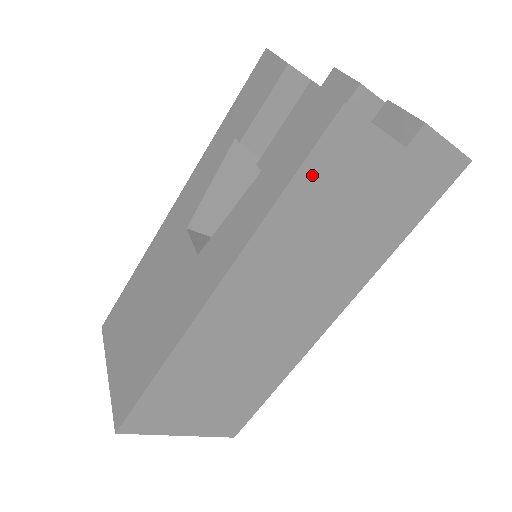
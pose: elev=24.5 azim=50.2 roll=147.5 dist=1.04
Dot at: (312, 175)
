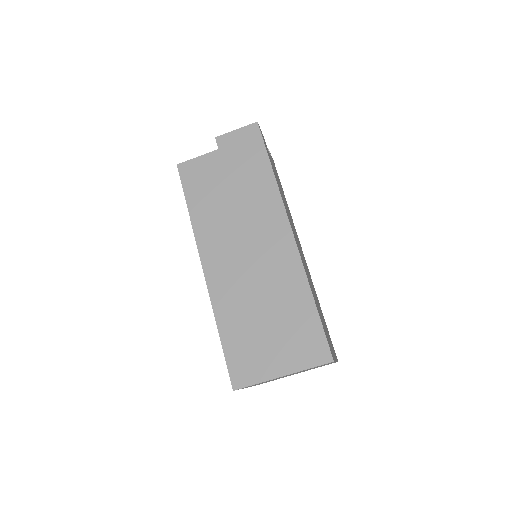
Dot at: (192, 191)
